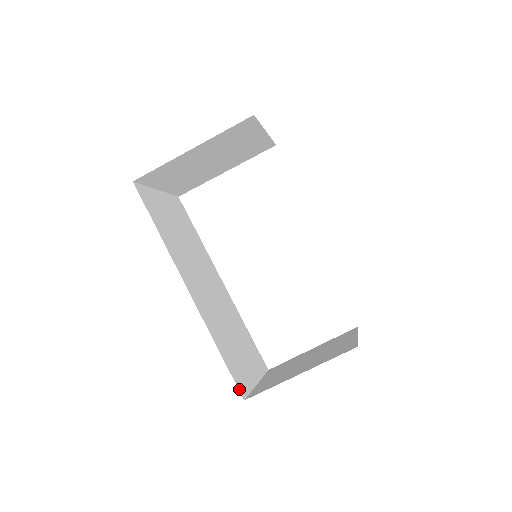
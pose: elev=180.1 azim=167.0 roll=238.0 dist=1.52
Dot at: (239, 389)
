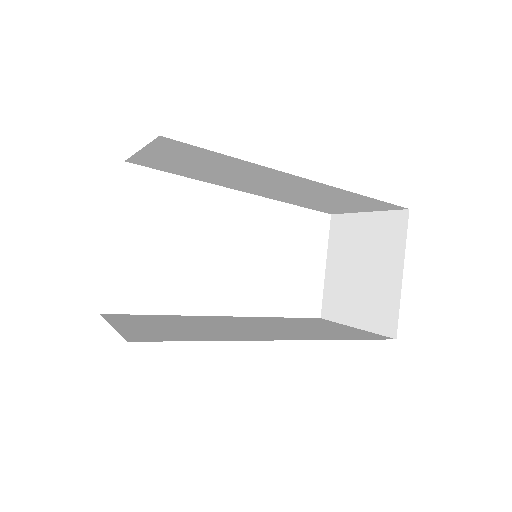
Dot at: occluded
